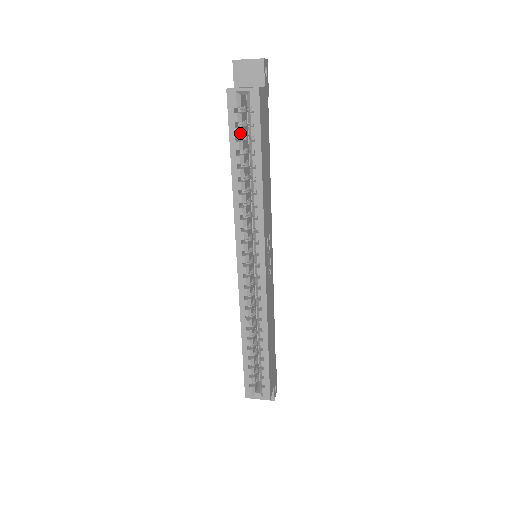
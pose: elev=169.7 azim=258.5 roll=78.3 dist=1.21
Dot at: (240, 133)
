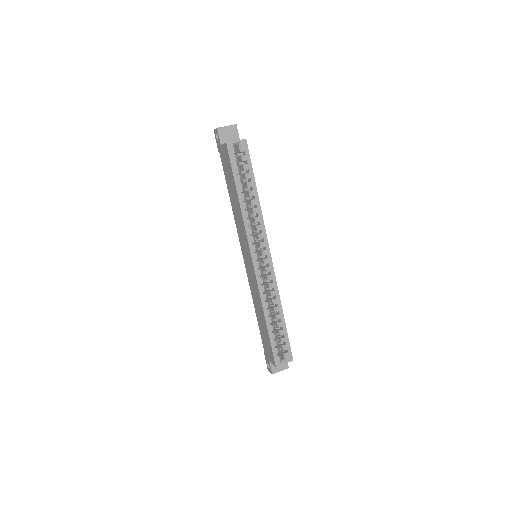
Dot at: (239, 169)
